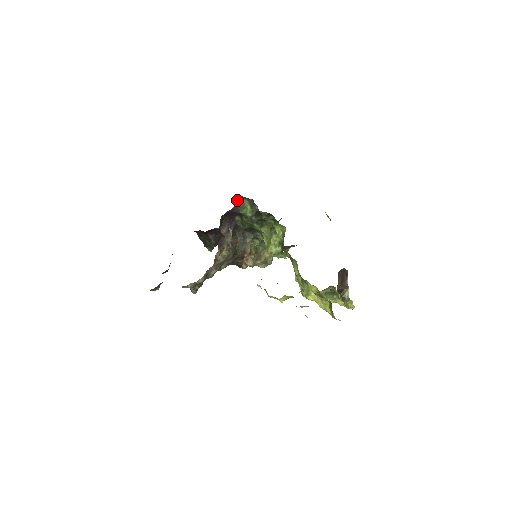
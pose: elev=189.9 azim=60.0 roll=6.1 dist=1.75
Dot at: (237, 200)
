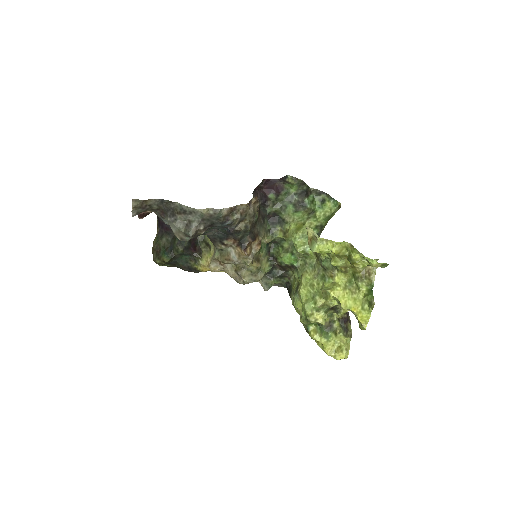
Dot at: (284, 176)
